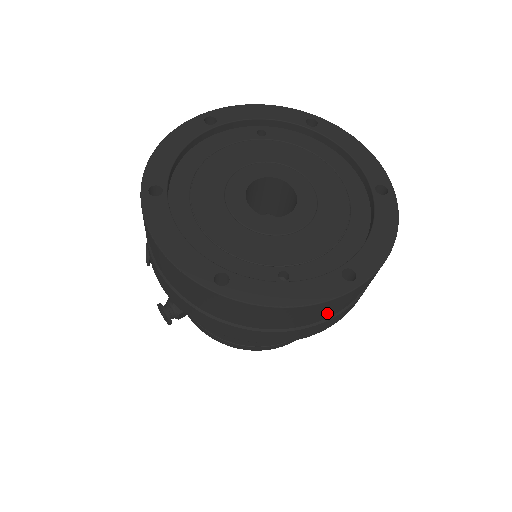
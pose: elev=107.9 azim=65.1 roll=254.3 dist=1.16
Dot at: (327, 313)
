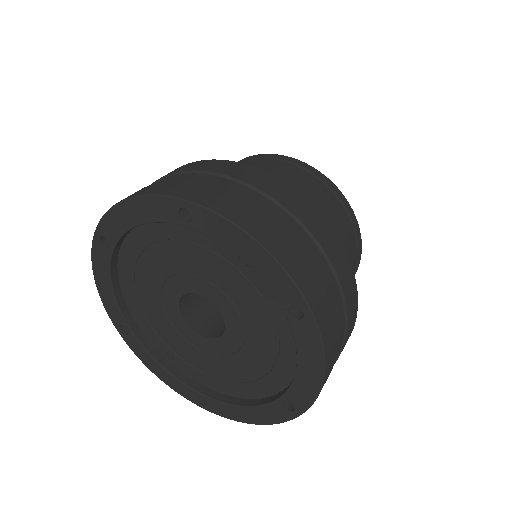
Dot at: occluded
